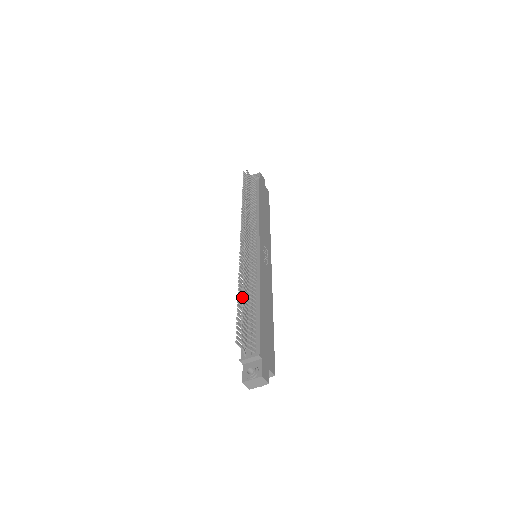
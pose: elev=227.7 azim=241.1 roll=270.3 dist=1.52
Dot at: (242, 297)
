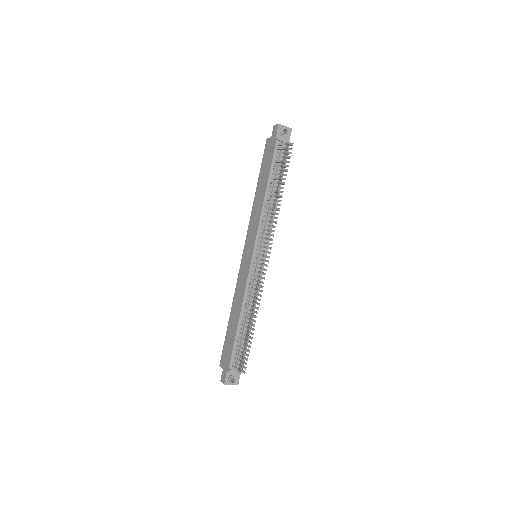
Dot at: (250, 325)
